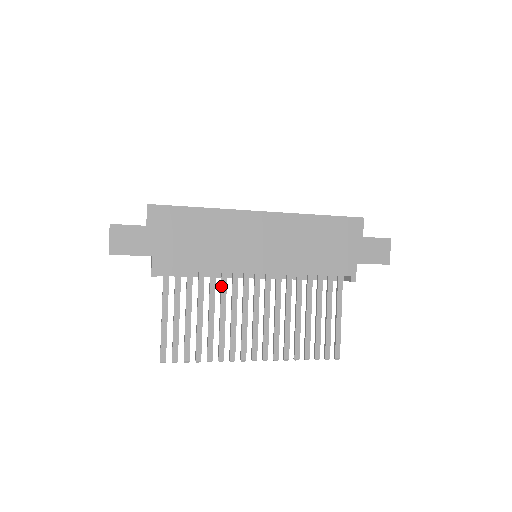
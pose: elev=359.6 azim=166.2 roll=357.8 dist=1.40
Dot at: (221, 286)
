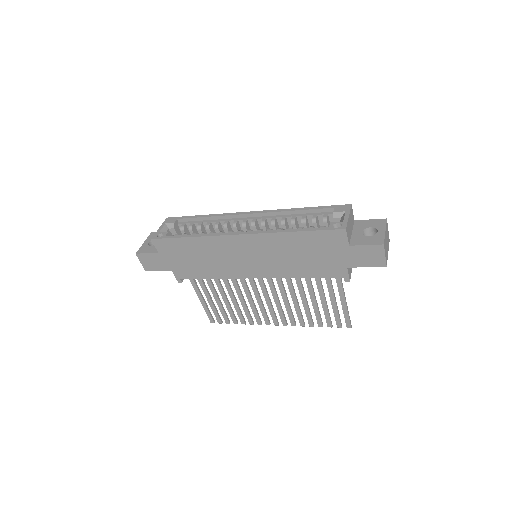
Dot at: (232, 282)
